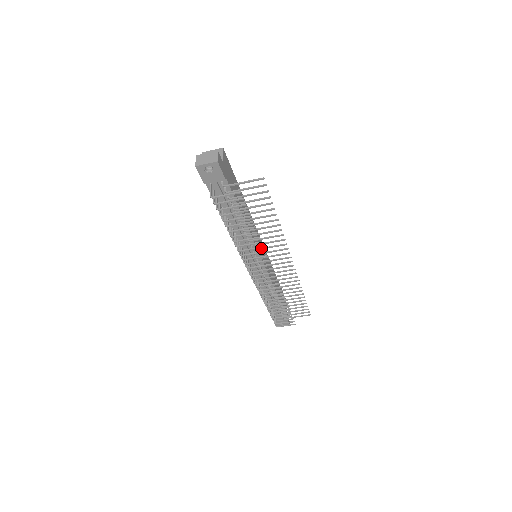
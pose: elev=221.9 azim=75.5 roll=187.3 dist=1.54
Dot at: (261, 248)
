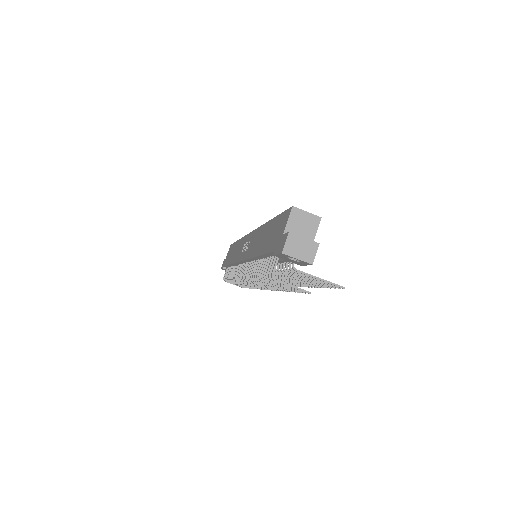
Dot at: occluded
